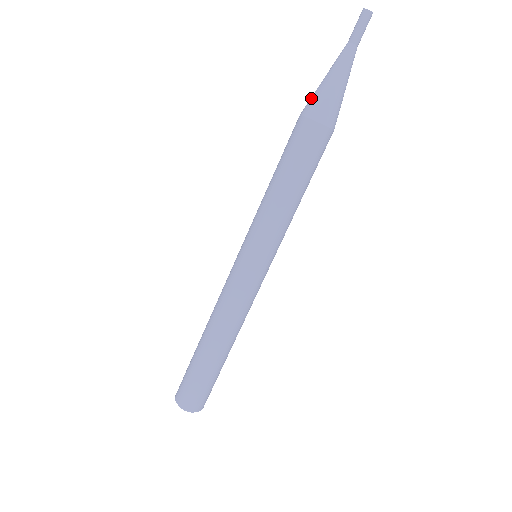
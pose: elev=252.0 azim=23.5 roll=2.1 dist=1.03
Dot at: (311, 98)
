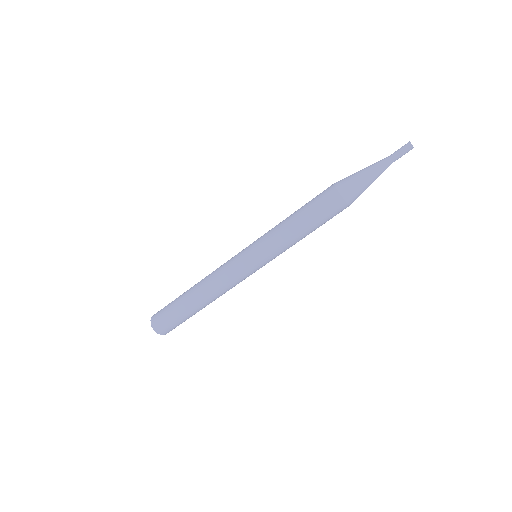
Dot at: (350, 184)
